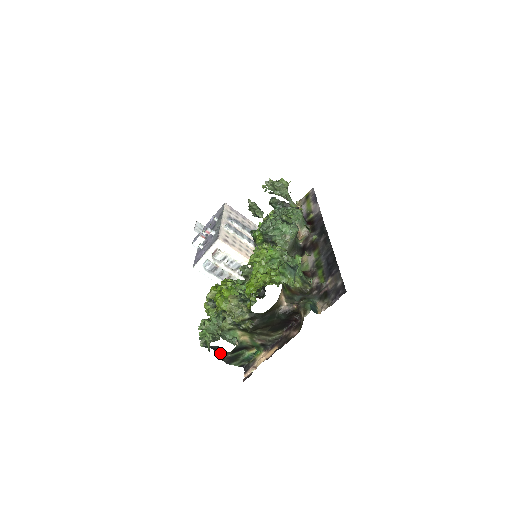
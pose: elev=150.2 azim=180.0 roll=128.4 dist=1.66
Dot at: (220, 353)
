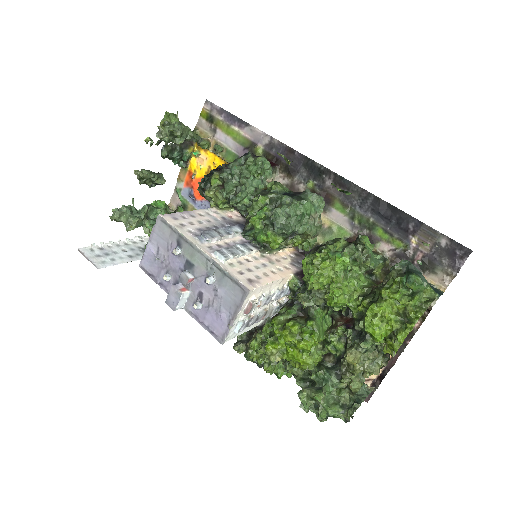
Dot at: occluded
